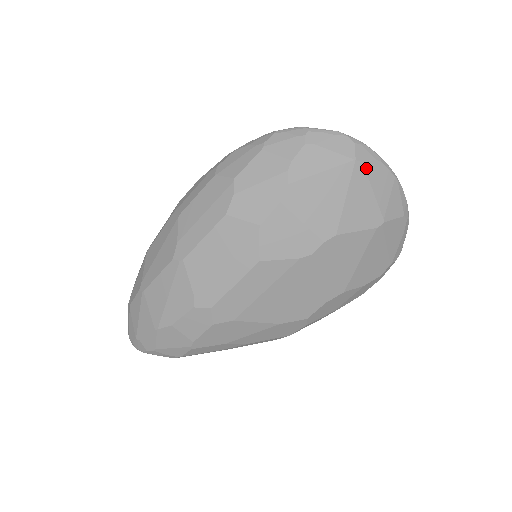
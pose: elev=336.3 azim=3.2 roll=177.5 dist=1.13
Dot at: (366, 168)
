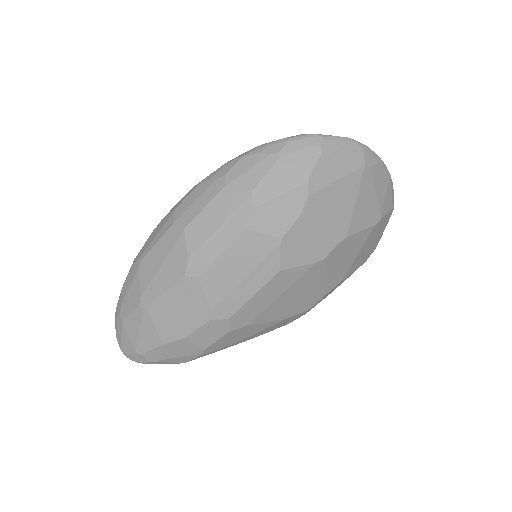
Dot at: (372, 172)
